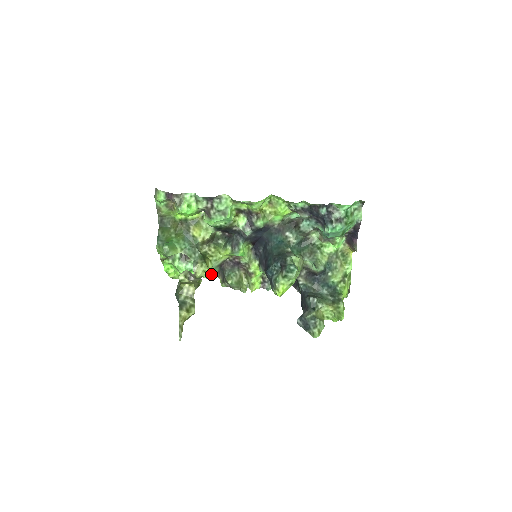
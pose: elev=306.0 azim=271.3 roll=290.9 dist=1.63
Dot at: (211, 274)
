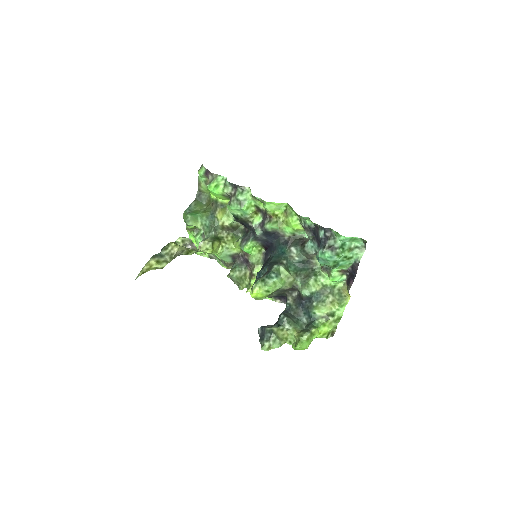
Dot at: (225, 263)
